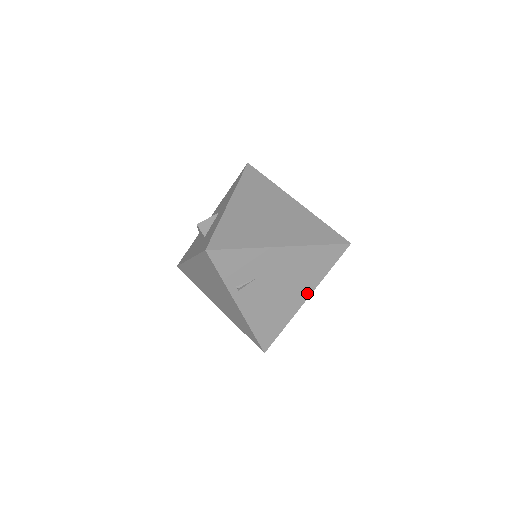
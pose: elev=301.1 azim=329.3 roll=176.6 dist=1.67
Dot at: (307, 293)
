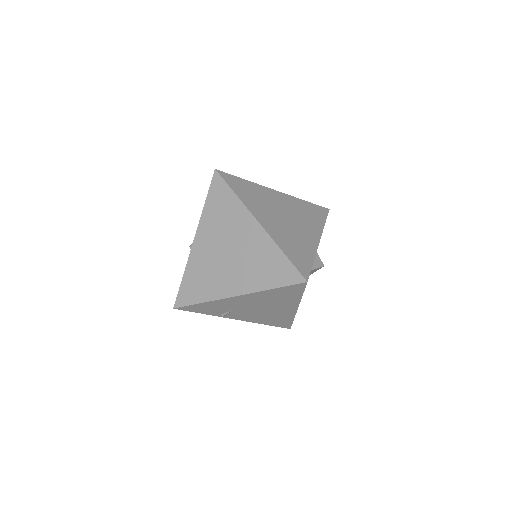
Dot at: (294, 306)
